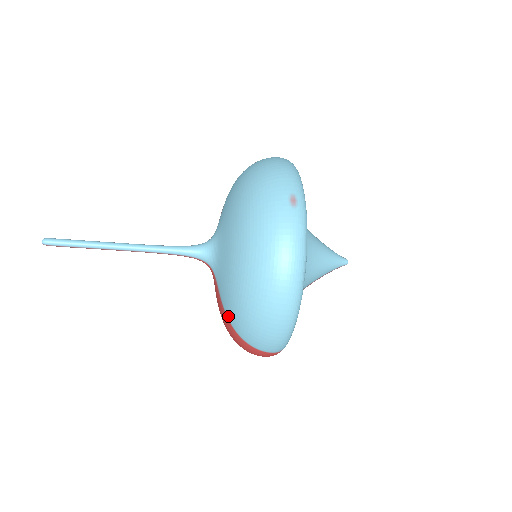
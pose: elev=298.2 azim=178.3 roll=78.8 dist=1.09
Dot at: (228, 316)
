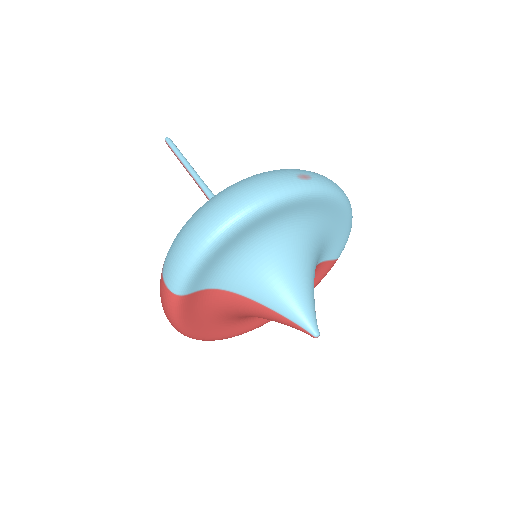
Dot at: occluded
